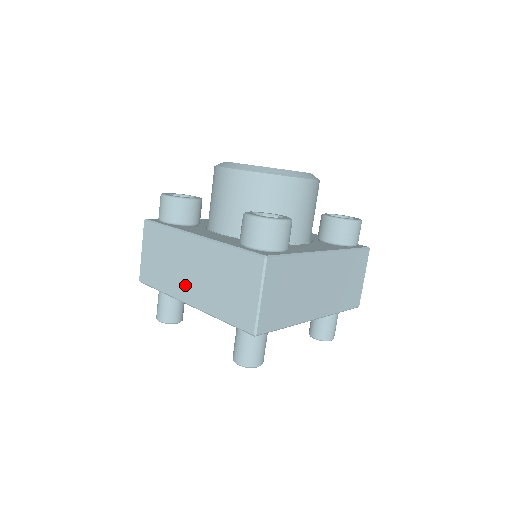
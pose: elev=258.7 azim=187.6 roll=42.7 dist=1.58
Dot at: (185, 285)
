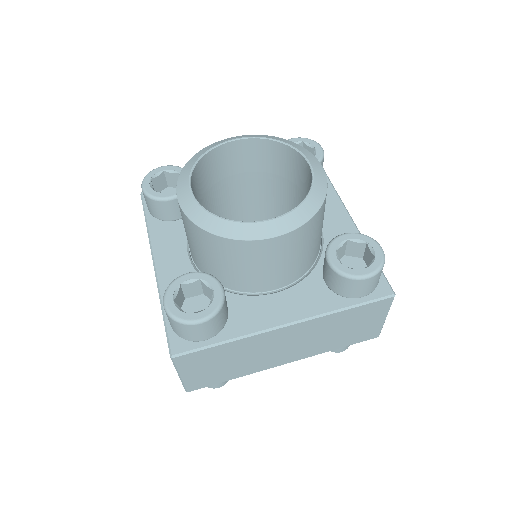
Dot at: occluded
